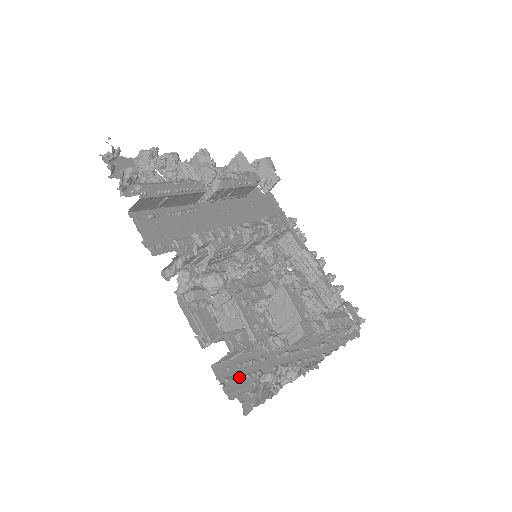
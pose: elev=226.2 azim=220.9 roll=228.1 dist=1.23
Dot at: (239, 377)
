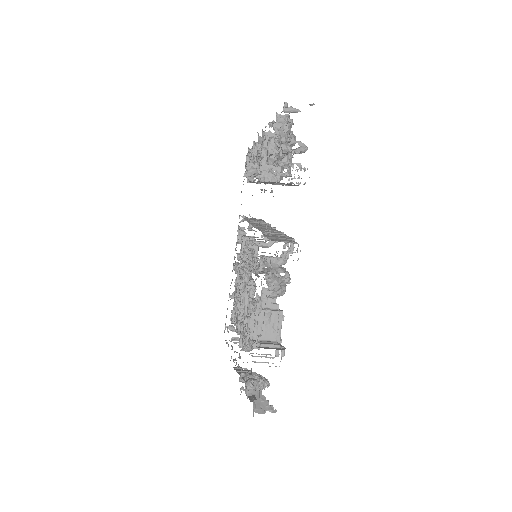
Dot at: occluded
